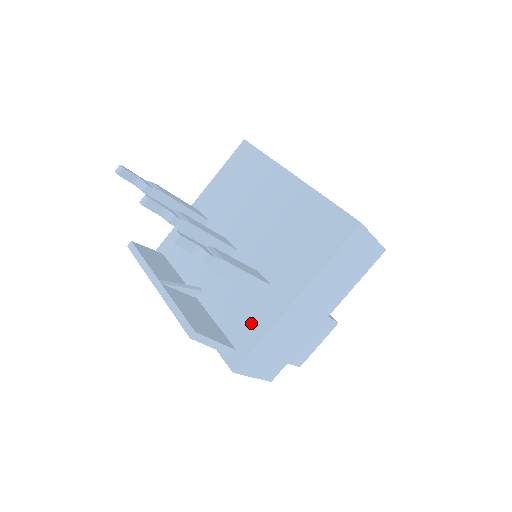
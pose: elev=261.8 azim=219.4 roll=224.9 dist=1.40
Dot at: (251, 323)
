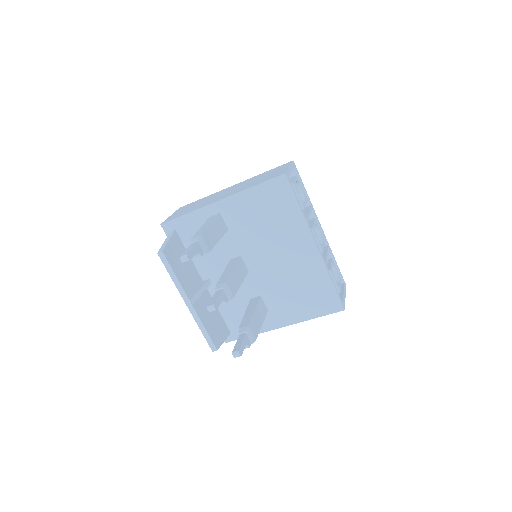
Dot at: occluded
